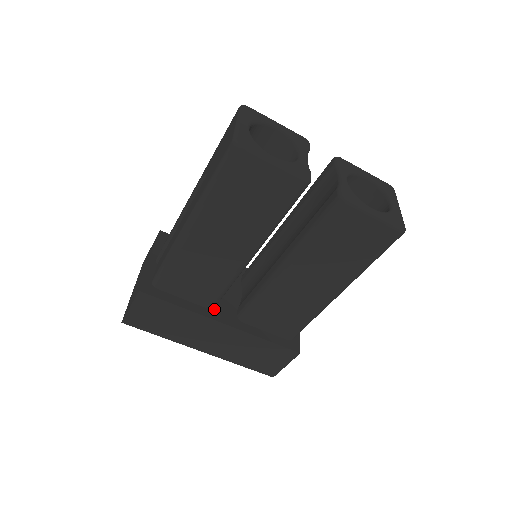
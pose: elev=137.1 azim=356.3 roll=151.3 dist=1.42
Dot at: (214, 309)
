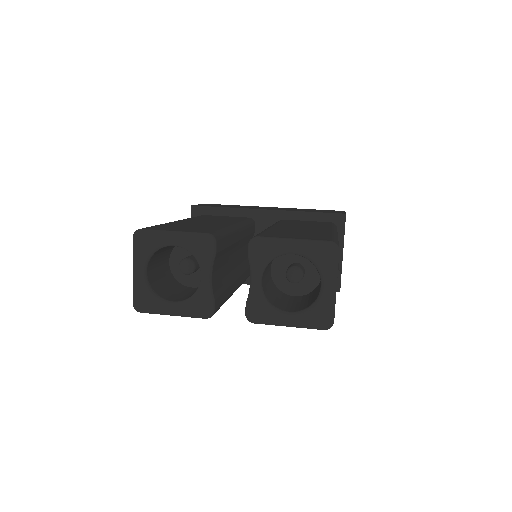
Dot at: occluded
